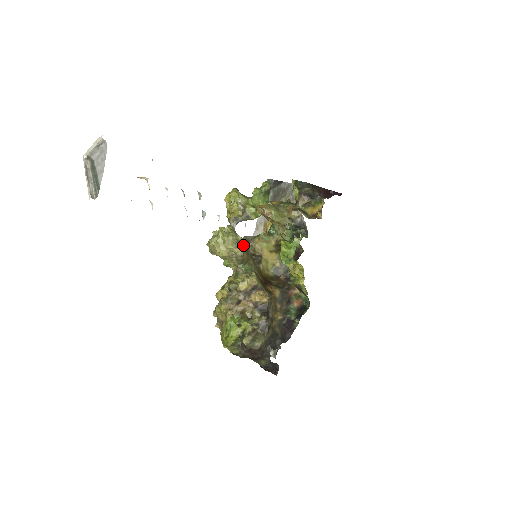
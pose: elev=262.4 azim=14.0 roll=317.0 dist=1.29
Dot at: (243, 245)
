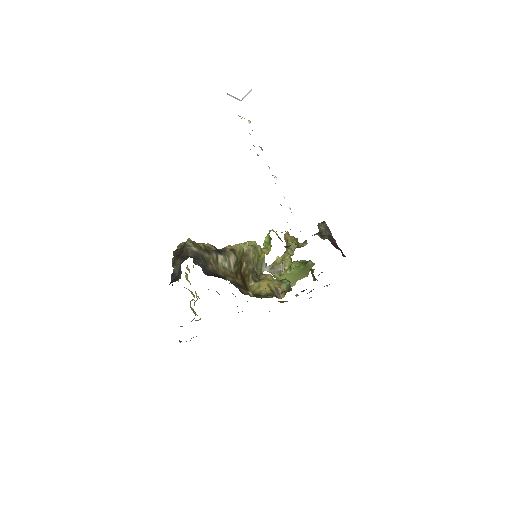
Dot at: (257, 254)
